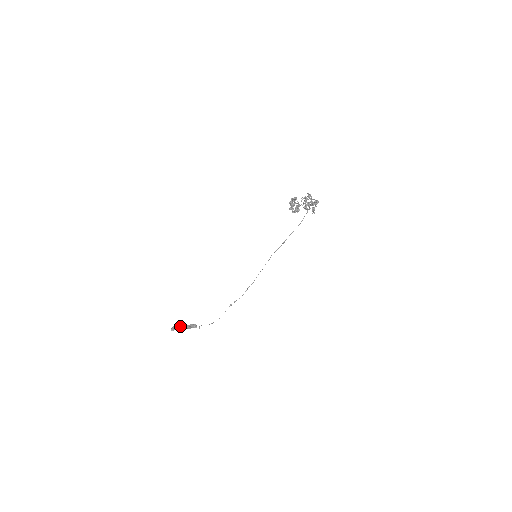
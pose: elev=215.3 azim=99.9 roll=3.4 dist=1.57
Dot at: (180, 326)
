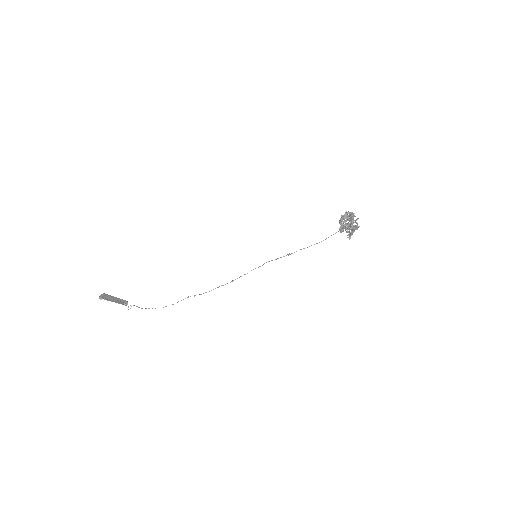
Dot at: (111, 297)
